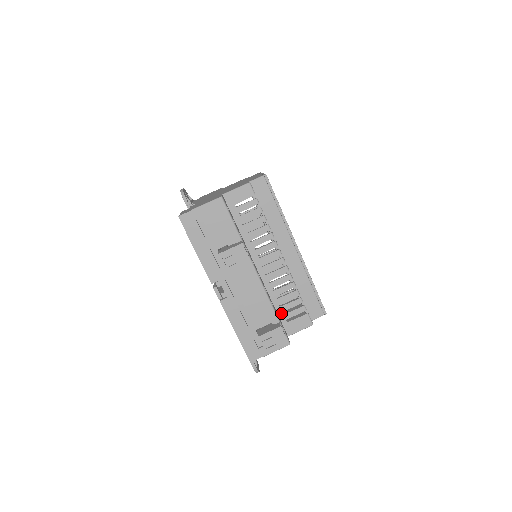
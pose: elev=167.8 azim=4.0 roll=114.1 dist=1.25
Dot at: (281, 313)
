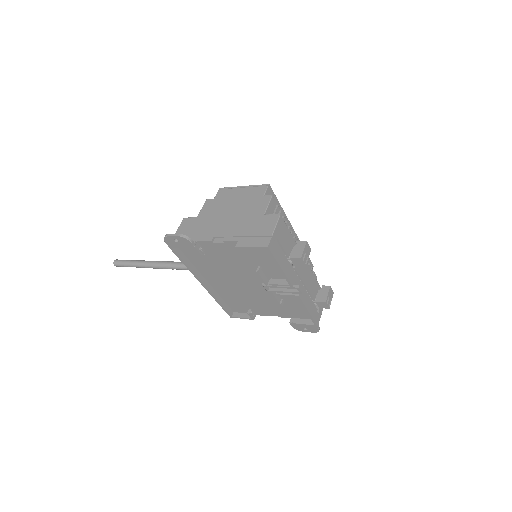
Dot at: occluded
